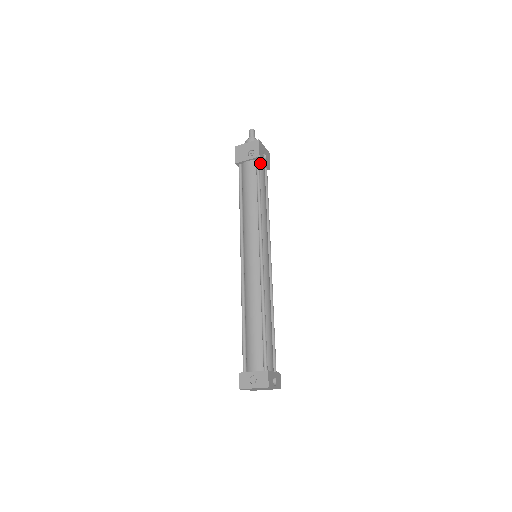
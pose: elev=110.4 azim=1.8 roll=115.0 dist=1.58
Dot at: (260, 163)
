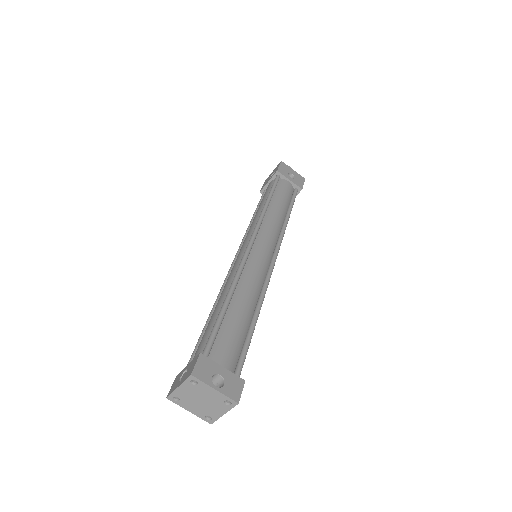
Dot at: (282, 180)
